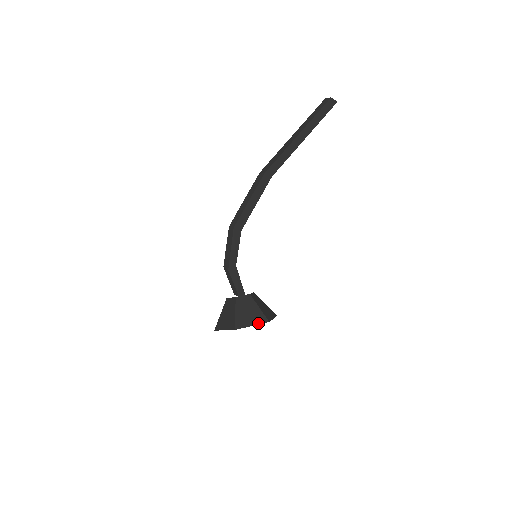
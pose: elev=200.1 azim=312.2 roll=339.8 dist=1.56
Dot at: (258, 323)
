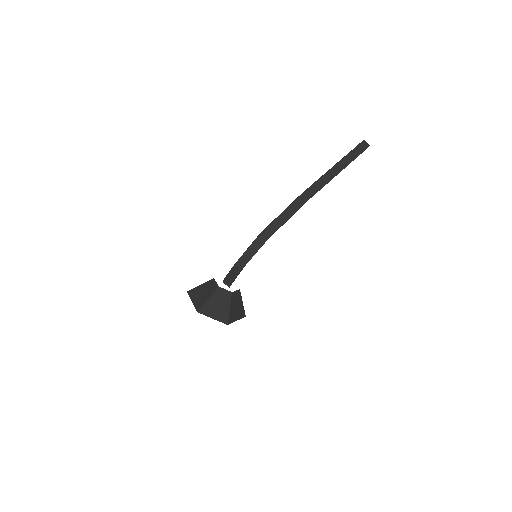
Dot at: (240, 318)
